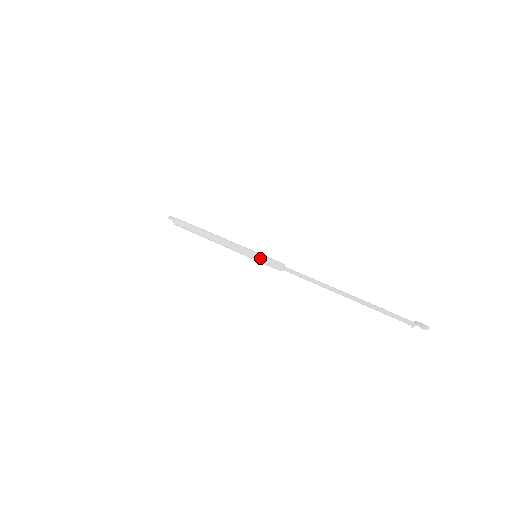
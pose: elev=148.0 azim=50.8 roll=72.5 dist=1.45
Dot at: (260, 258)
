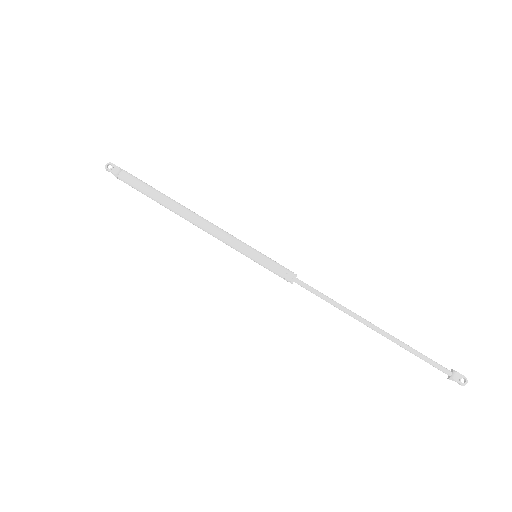
Dot at: (263, 266)
